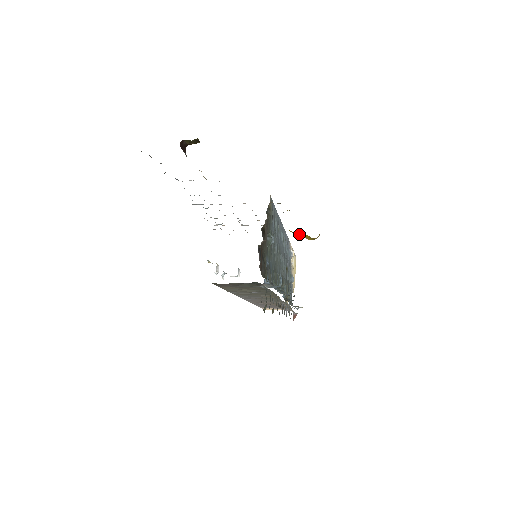
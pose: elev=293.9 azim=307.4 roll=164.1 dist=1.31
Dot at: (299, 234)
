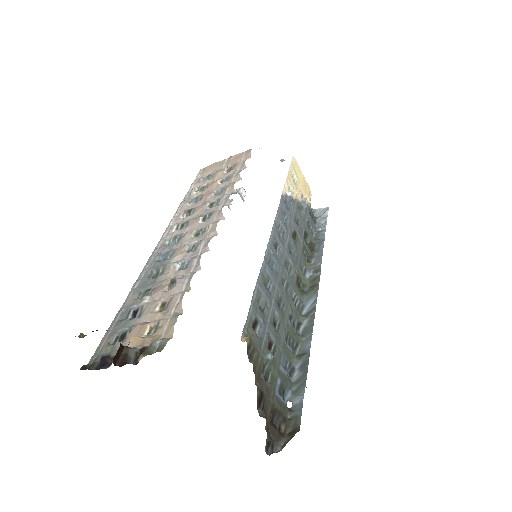
Dot at: occluded
